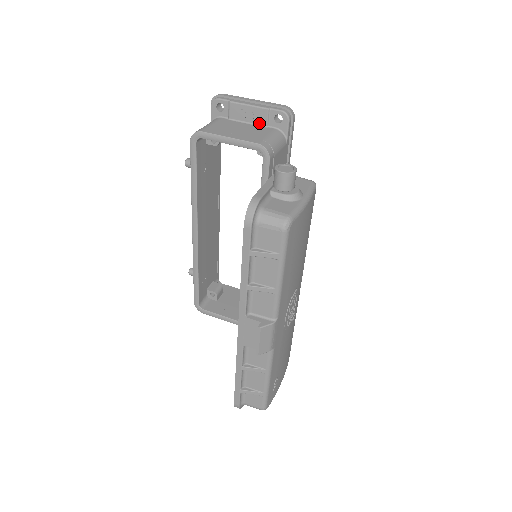
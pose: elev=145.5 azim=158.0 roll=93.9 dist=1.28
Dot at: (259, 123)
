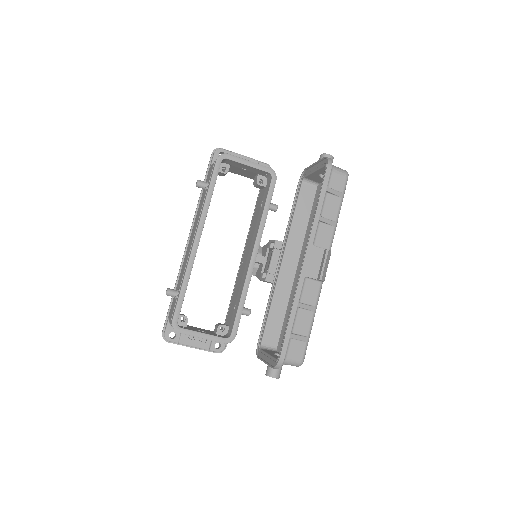
Dot at: occluded
